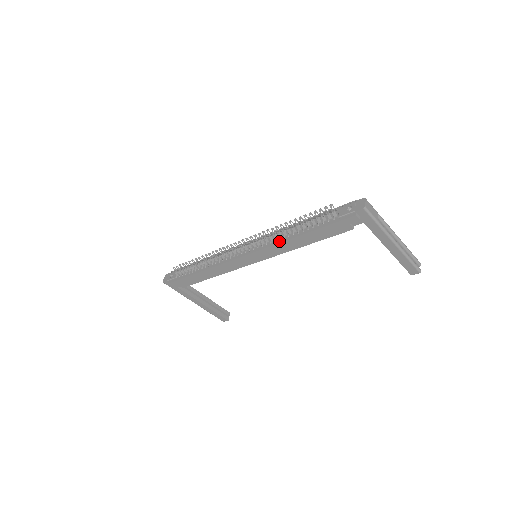
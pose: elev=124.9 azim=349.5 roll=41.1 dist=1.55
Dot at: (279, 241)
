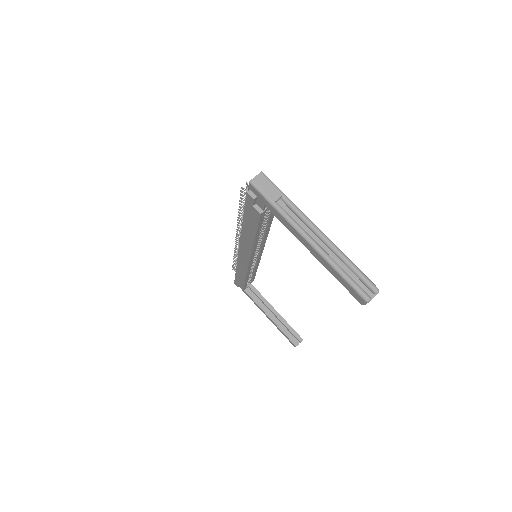
Dot at: occluded
